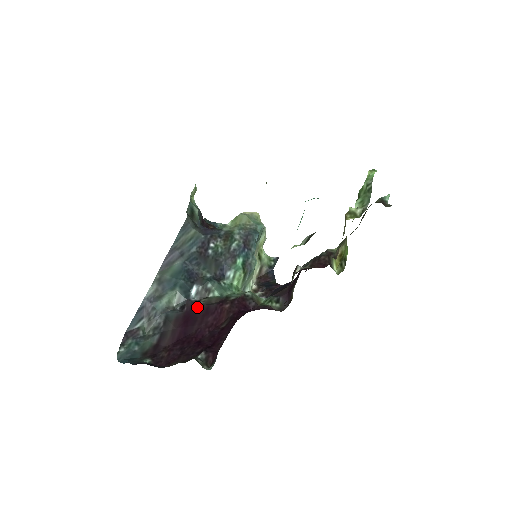
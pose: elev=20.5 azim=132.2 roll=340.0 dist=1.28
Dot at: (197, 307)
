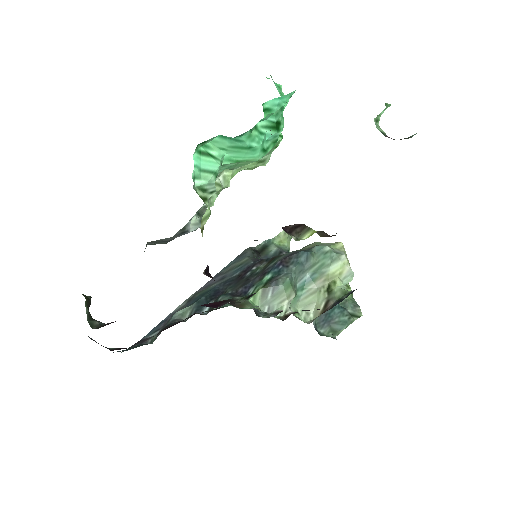
Dot at: occluded
